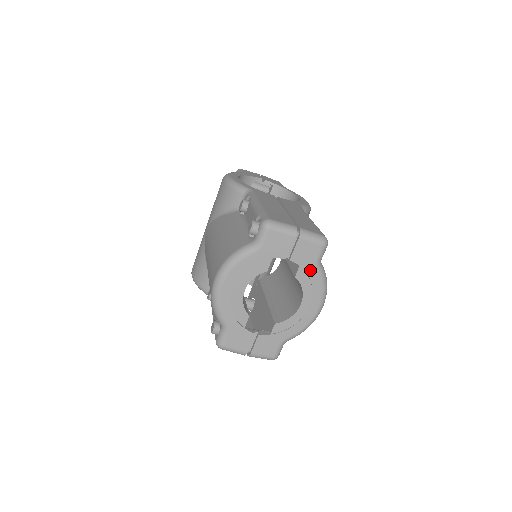
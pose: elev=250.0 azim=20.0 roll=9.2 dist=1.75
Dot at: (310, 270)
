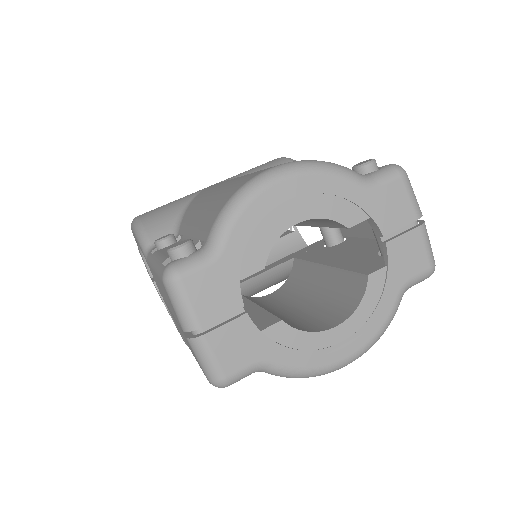
Dot at: (392, 285)
